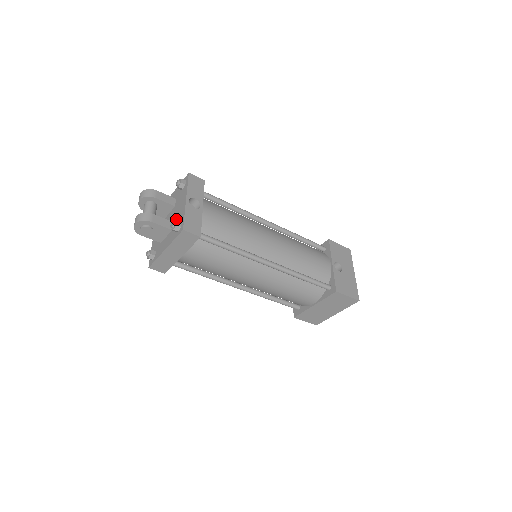
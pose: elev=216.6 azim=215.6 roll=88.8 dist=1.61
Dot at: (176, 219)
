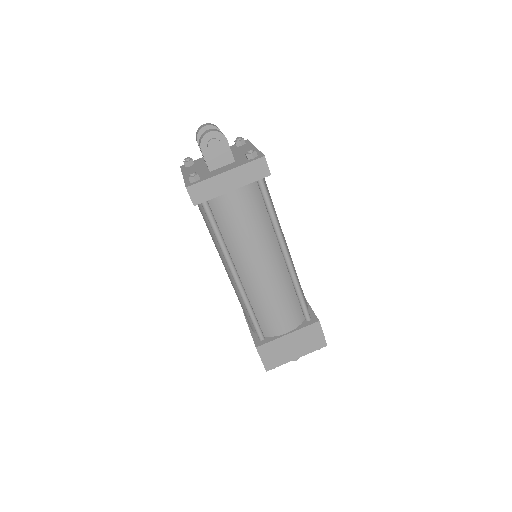
Dot at: (241, 156)
